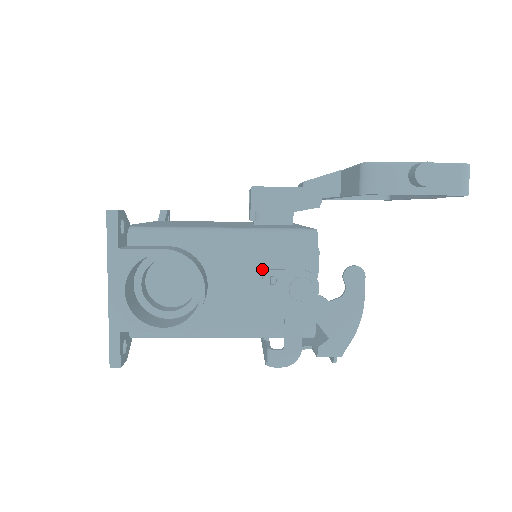
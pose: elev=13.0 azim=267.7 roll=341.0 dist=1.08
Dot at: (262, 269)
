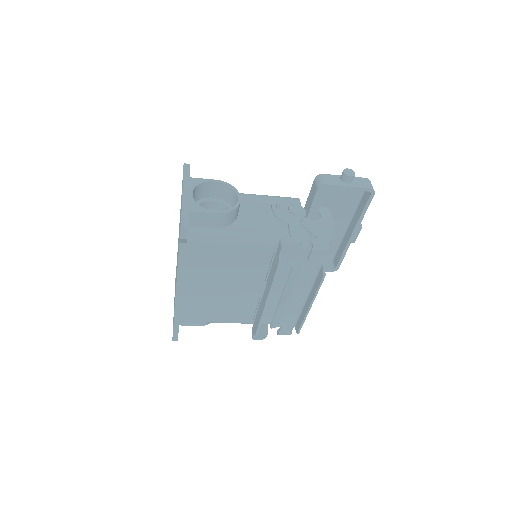
Dot at: (270, 208)
